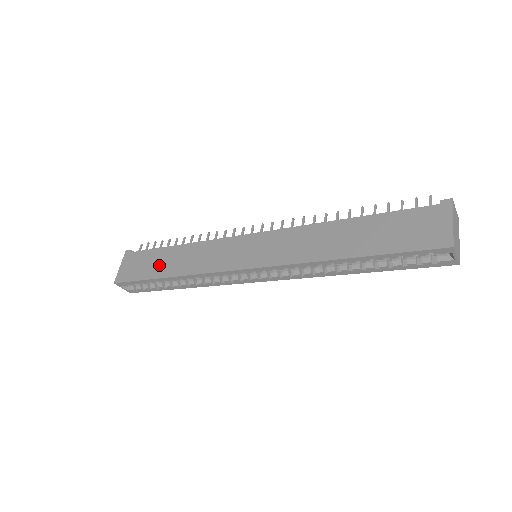
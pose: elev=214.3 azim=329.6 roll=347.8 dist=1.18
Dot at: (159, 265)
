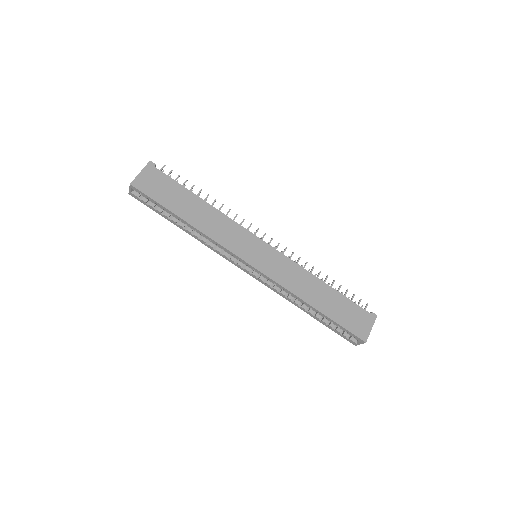
Dot at: (182, 204)
